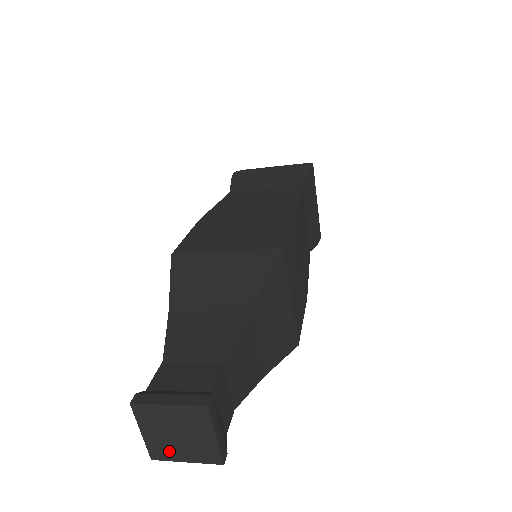
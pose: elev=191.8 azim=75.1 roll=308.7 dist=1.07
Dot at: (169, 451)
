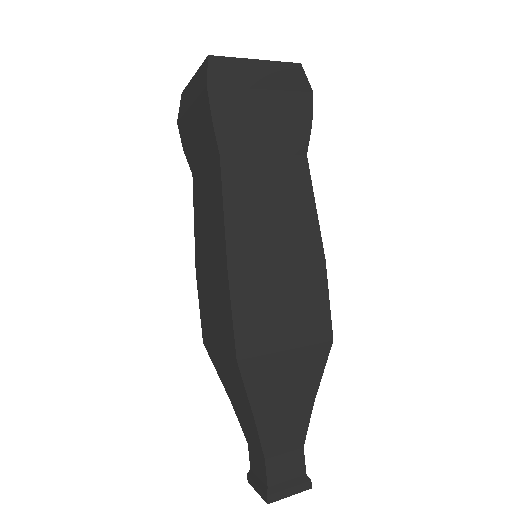
Dot at: occluded
